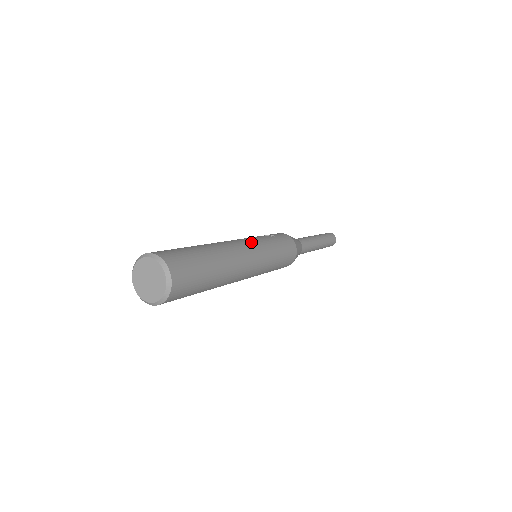
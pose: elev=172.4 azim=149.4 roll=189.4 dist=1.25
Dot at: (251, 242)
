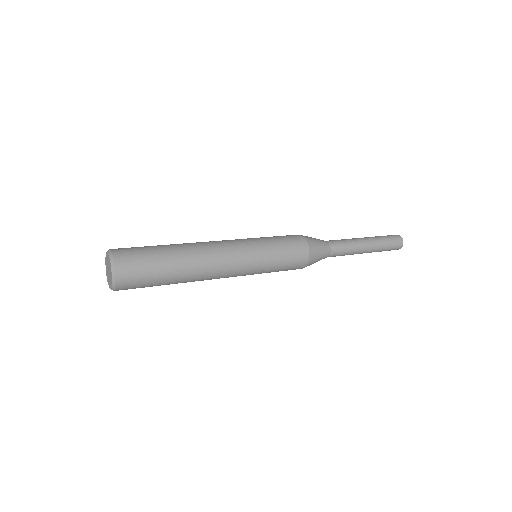
Dot at: occluded
